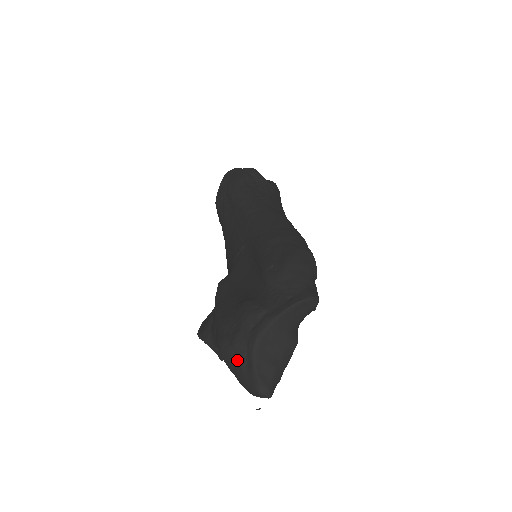
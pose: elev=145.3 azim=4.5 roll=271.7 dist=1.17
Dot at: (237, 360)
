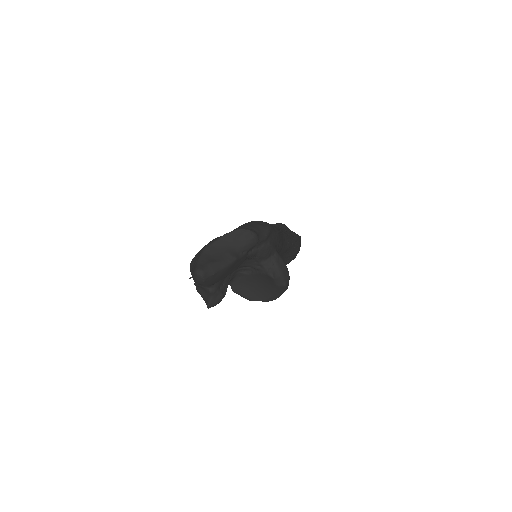
Dot at: (194, 264)
